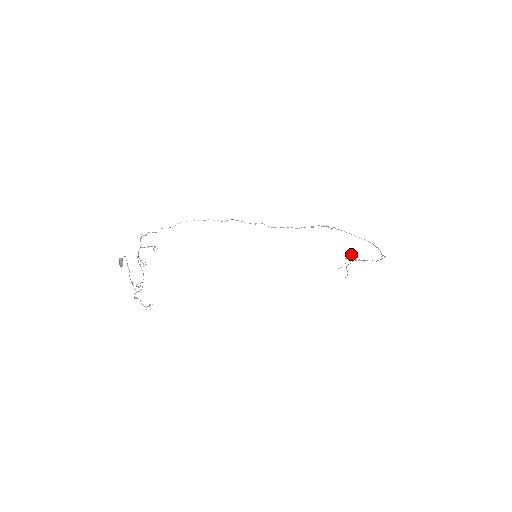
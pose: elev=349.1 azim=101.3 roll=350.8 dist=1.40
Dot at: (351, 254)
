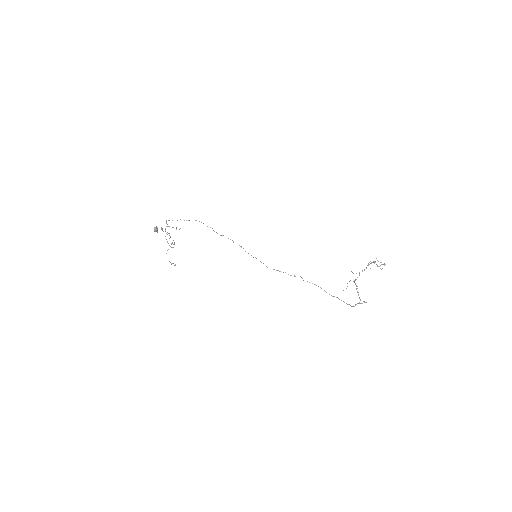
Dot at: (377, 260)
